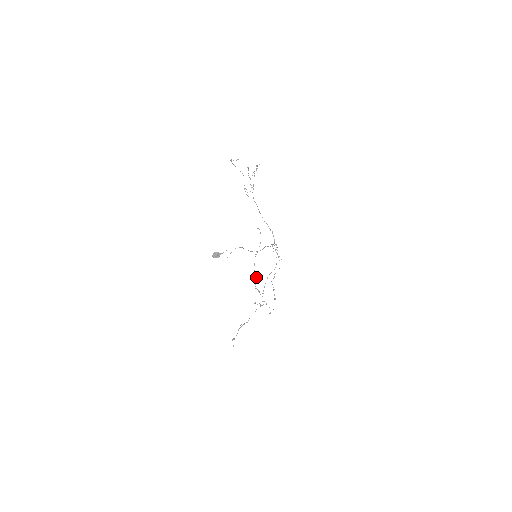
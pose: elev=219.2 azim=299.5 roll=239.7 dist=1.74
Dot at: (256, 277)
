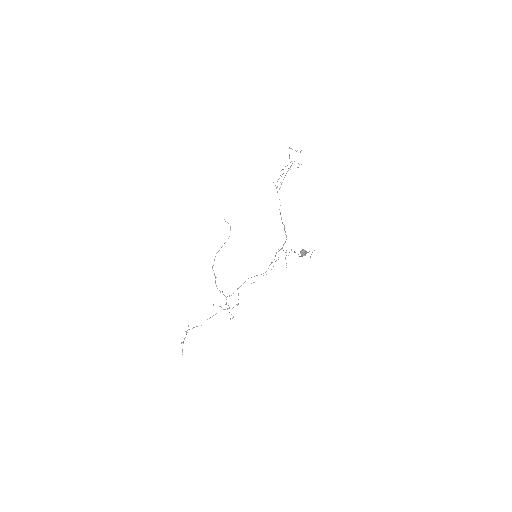
Dot at: occluded
